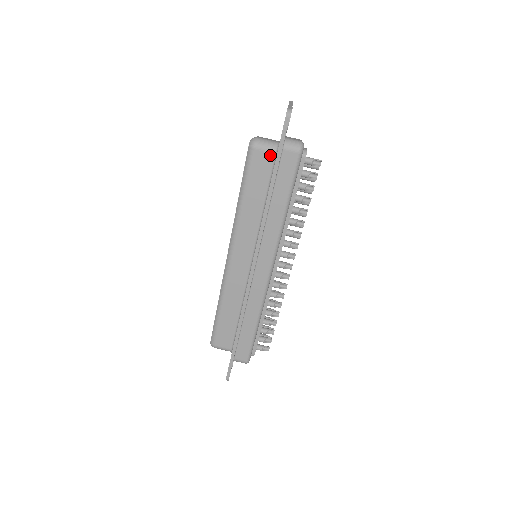
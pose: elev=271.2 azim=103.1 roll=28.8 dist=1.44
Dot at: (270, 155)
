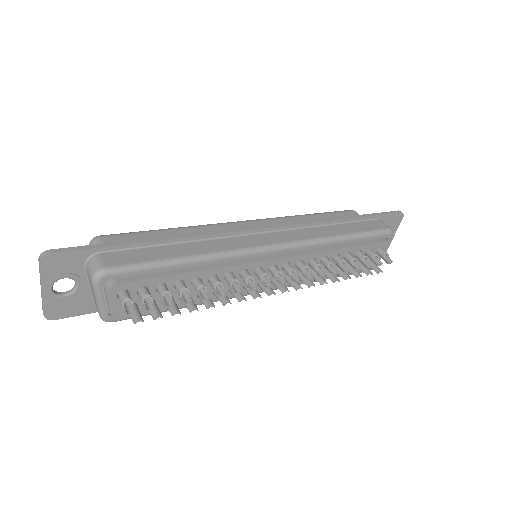
Dot at: occluded
